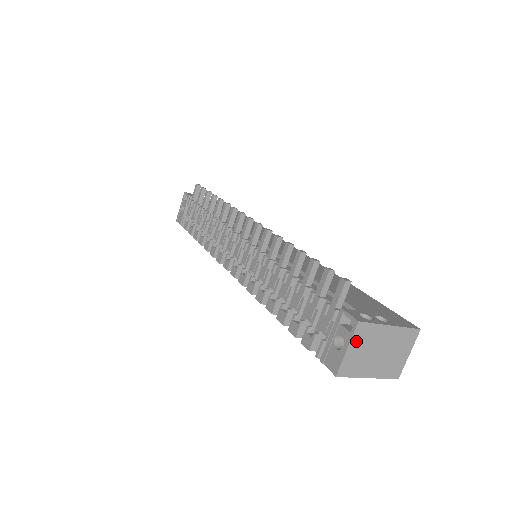
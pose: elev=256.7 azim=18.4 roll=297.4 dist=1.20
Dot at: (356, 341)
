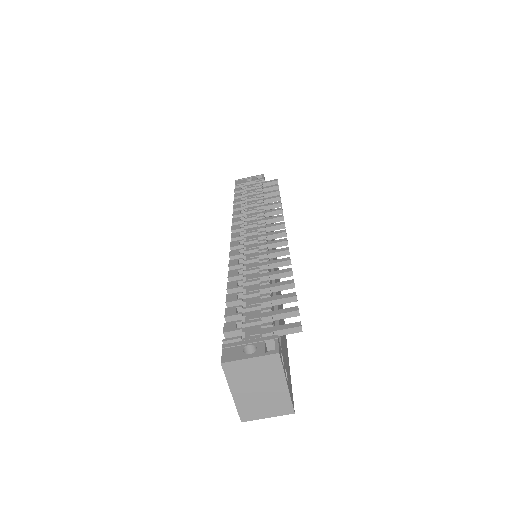
Dot at: (261, 362)
